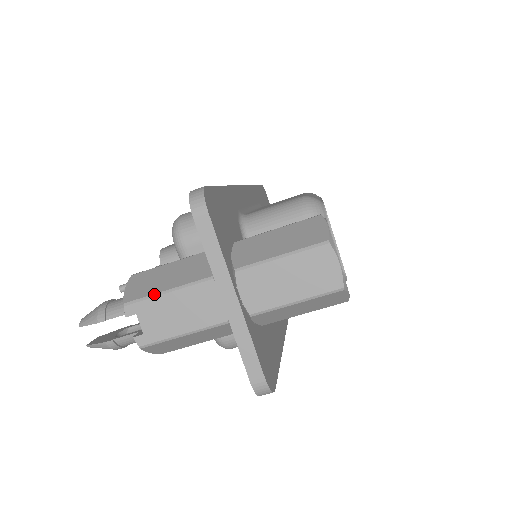
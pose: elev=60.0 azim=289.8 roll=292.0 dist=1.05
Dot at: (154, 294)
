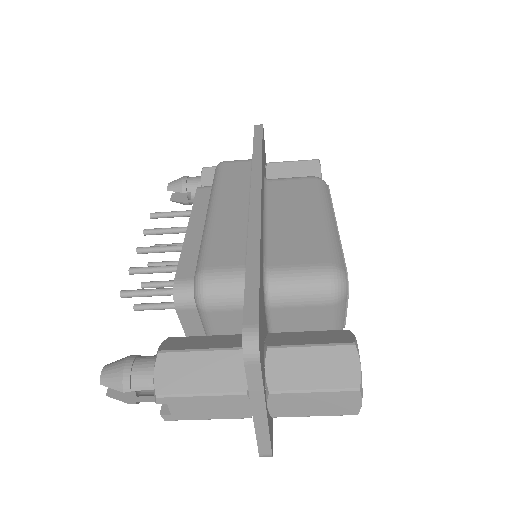
Dot at: (187, 394)
